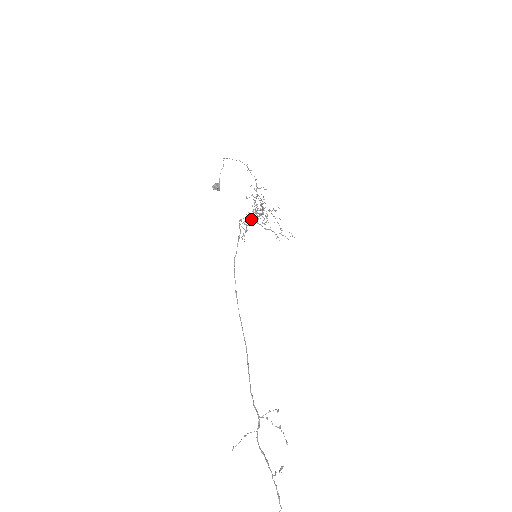
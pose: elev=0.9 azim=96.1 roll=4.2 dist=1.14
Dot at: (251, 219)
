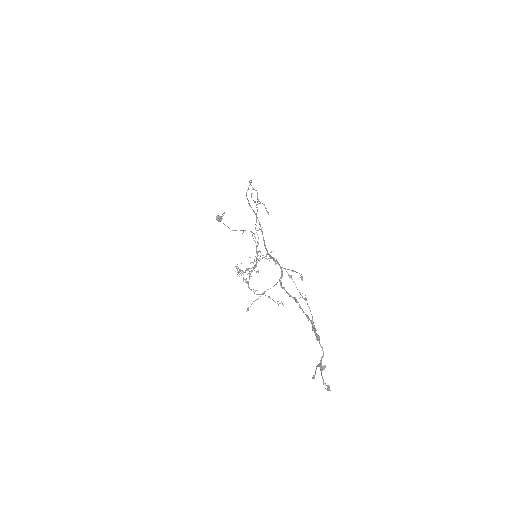
Dot at: (257, 194)
